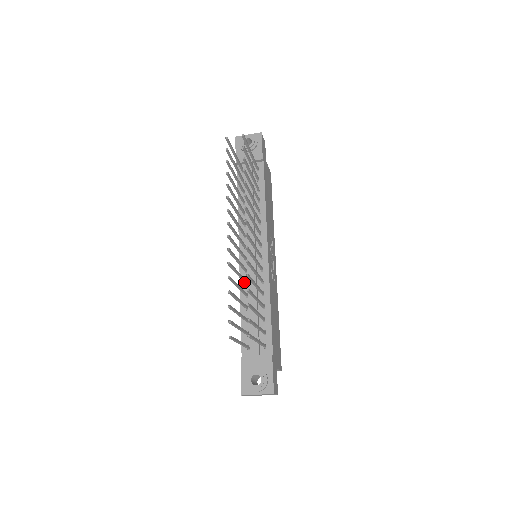
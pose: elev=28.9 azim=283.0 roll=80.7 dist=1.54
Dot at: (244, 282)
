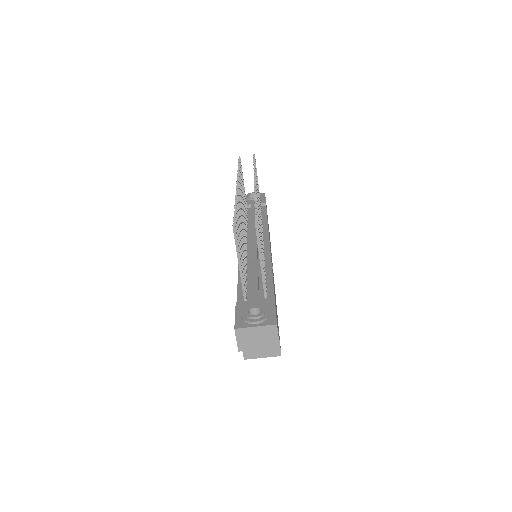
Dot at: occluded
